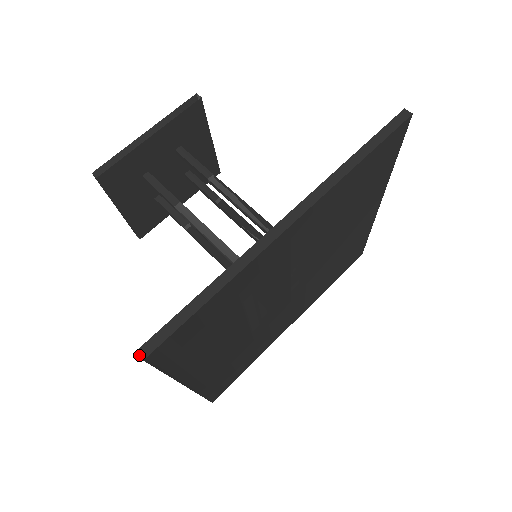
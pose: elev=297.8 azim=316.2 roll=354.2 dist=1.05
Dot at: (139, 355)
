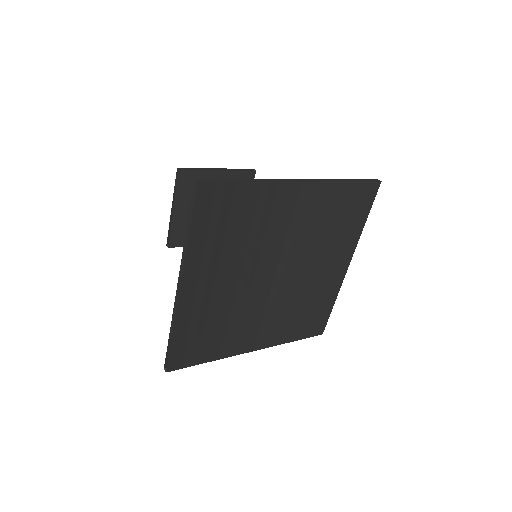
Dot at: (196, 180)
